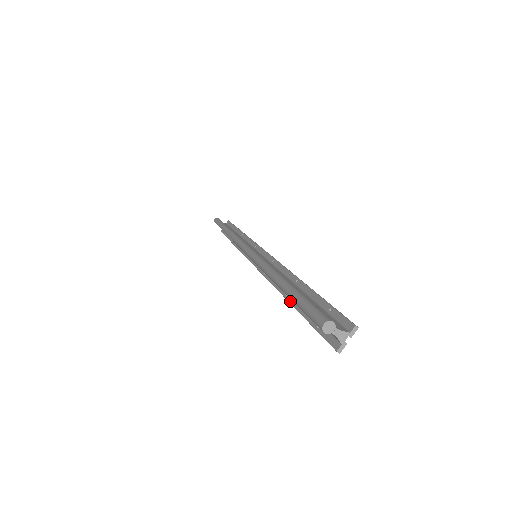
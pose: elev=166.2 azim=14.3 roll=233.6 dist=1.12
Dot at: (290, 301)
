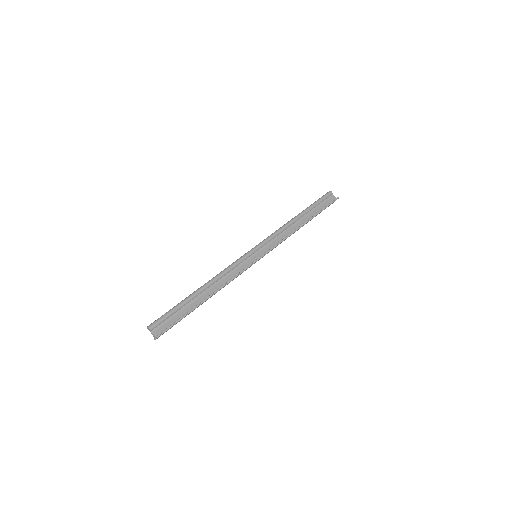
Dot at: occluded
